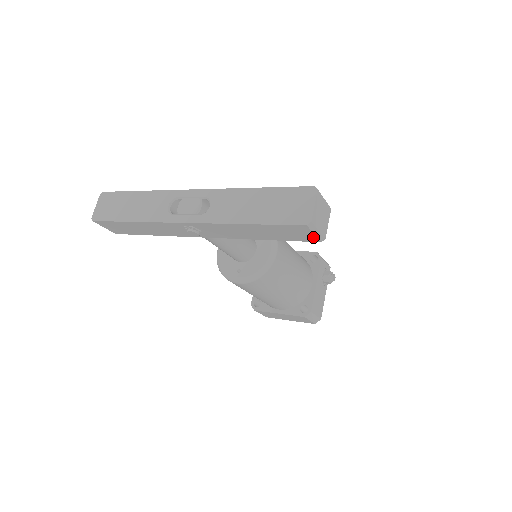
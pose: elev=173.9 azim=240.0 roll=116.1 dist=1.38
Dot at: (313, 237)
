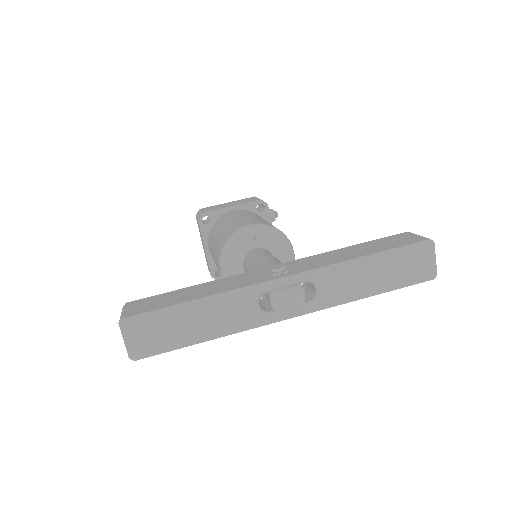
Dot at: occluded
